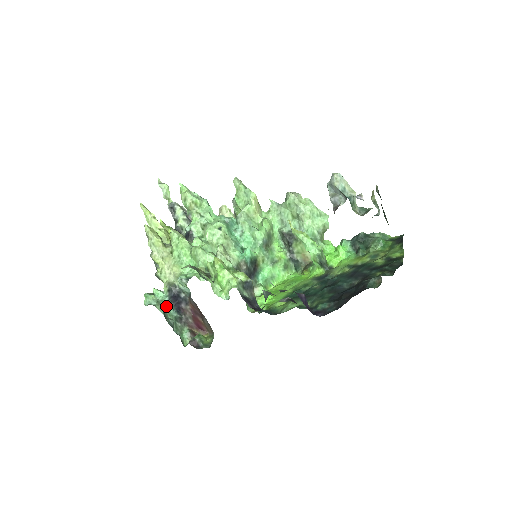
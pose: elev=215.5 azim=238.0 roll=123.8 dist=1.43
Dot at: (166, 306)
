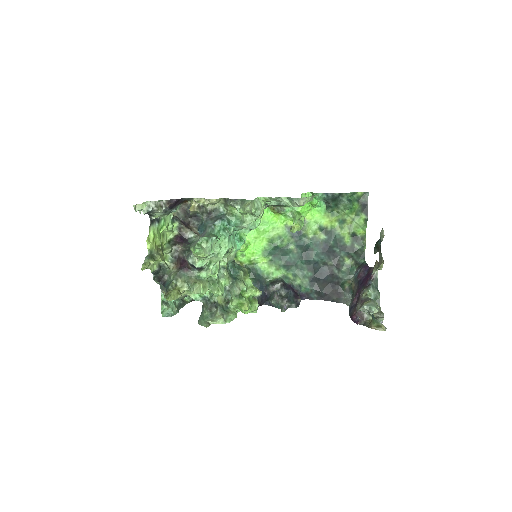
Dot at: (174, 300)
